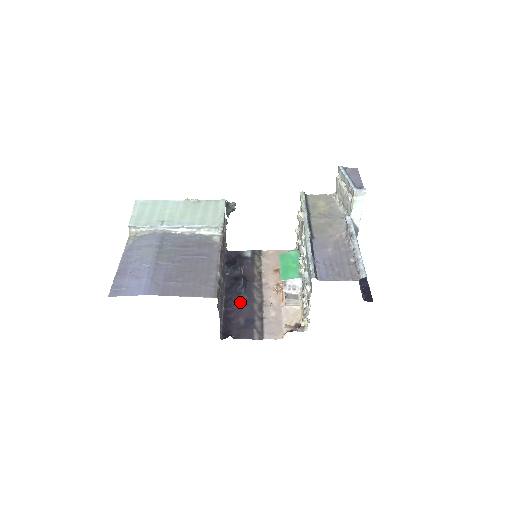
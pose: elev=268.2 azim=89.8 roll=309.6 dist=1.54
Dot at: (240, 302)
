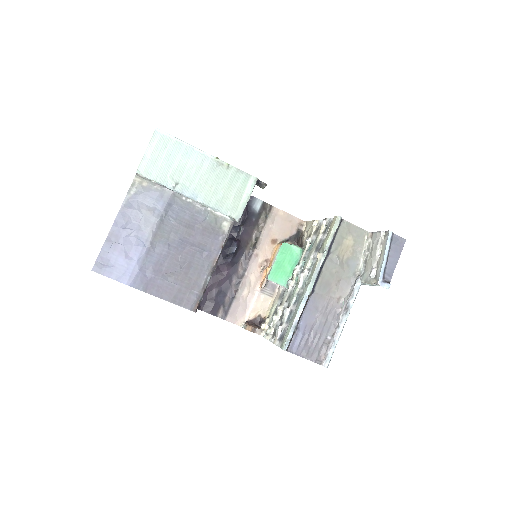
Dot at: (222, 269)
